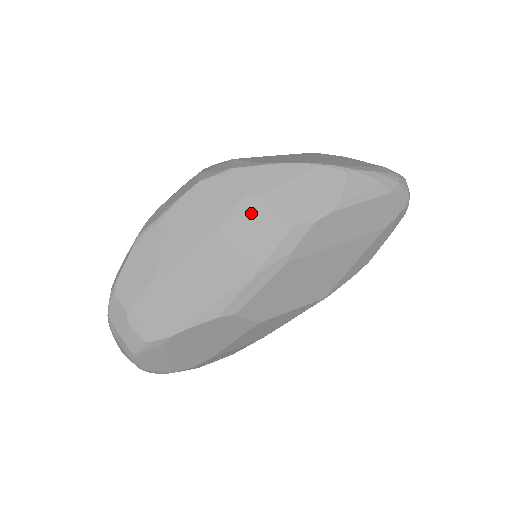
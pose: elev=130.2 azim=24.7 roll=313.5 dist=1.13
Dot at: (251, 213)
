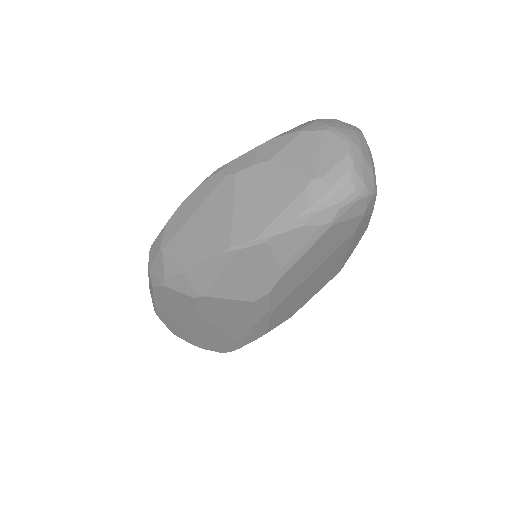
Dot at: (211, 305)
